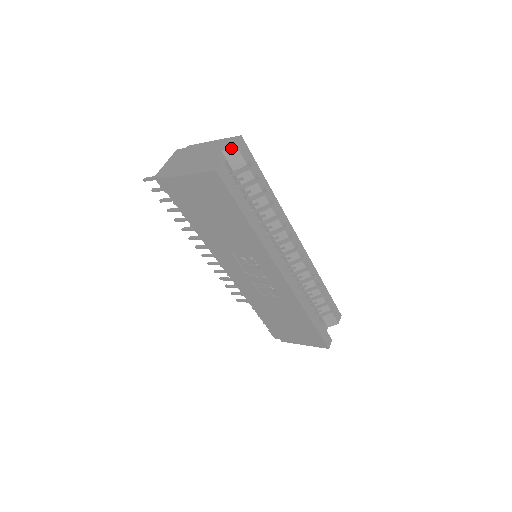
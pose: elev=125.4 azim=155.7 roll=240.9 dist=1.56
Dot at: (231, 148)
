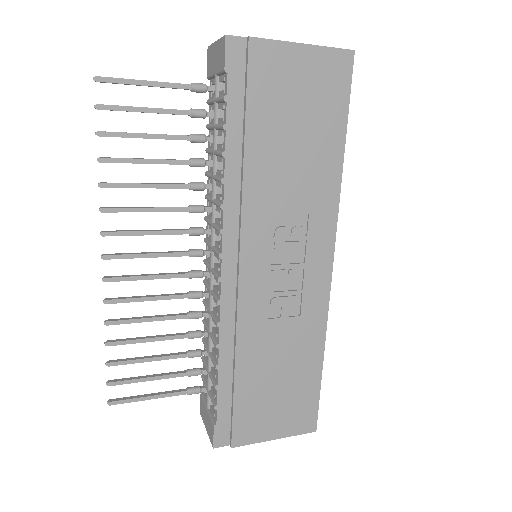
Dot at: occluded
